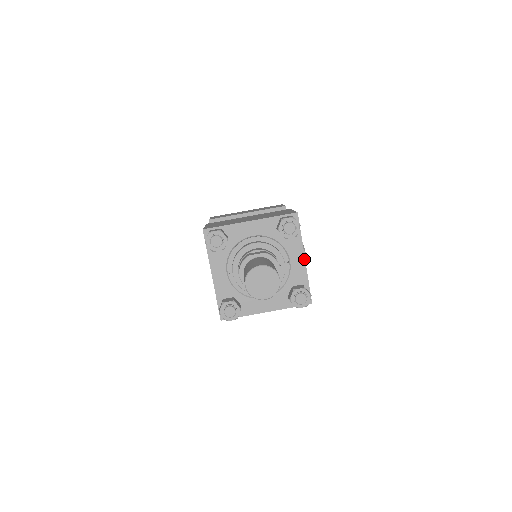
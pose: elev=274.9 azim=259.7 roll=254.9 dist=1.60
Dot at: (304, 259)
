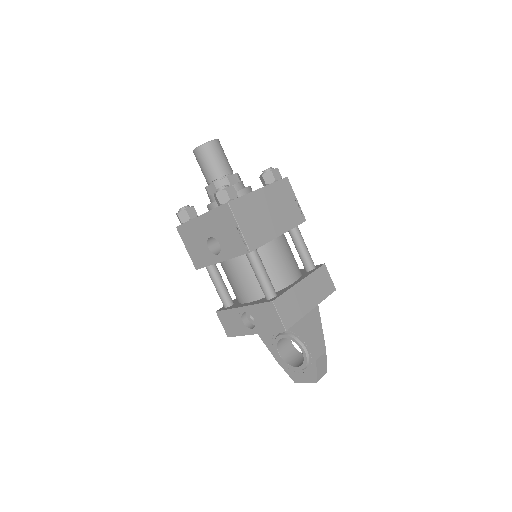
Dot at: occluded
